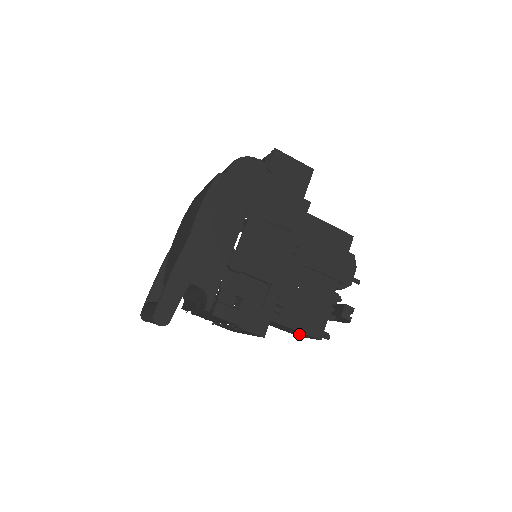
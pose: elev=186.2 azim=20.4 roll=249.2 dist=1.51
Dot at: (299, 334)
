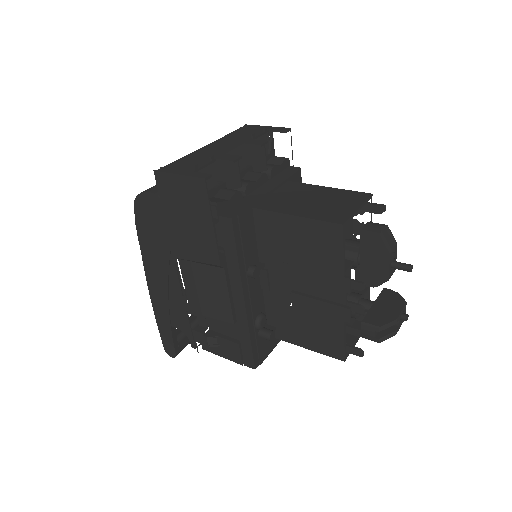
Dot at: occluded
